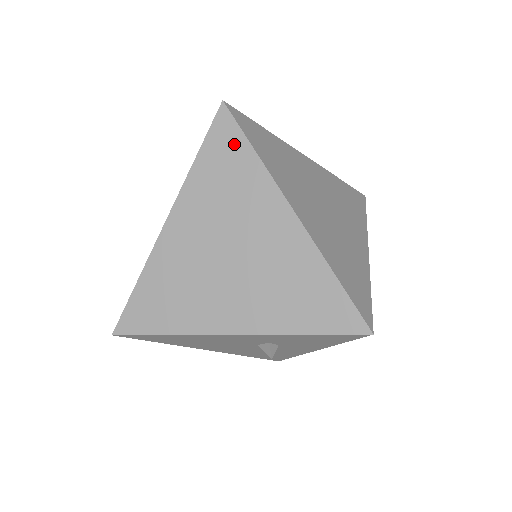
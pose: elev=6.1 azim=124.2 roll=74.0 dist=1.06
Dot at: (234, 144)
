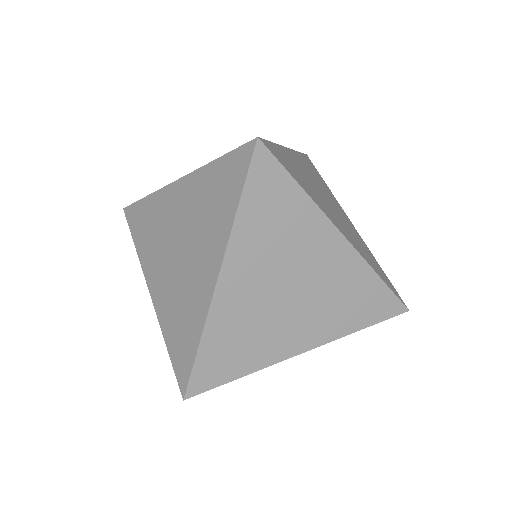
Dot at: (235, 182)
